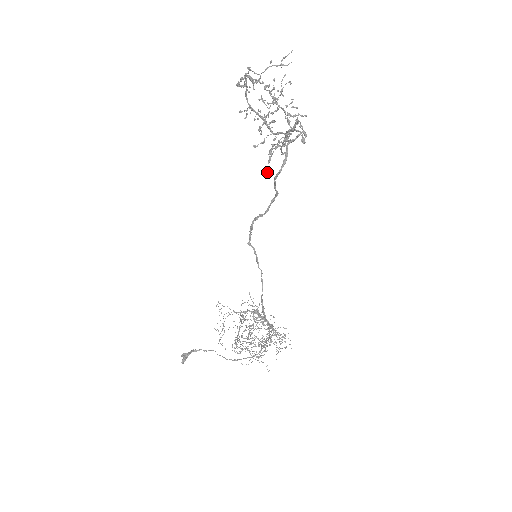
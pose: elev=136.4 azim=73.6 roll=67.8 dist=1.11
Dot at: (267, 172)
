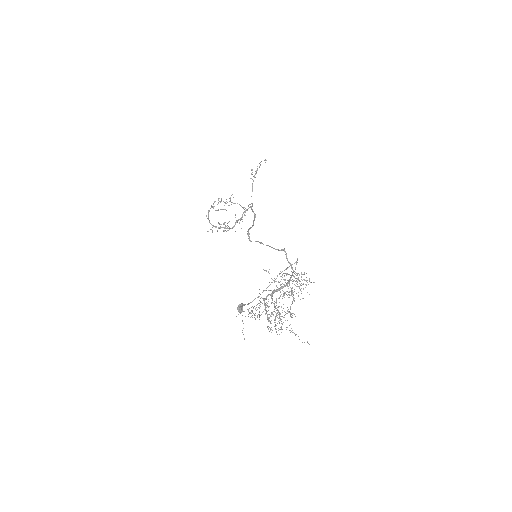
Dot at: (241, 228)
